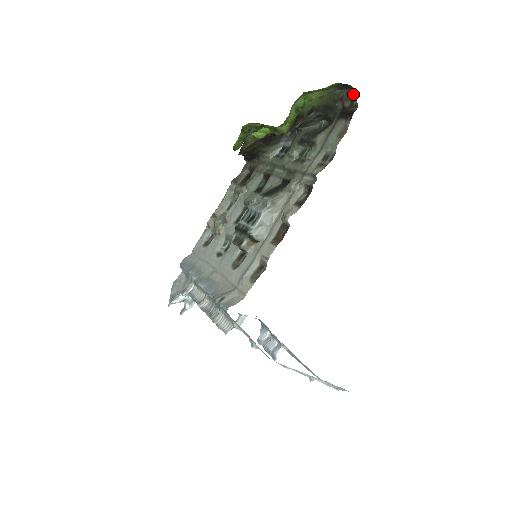
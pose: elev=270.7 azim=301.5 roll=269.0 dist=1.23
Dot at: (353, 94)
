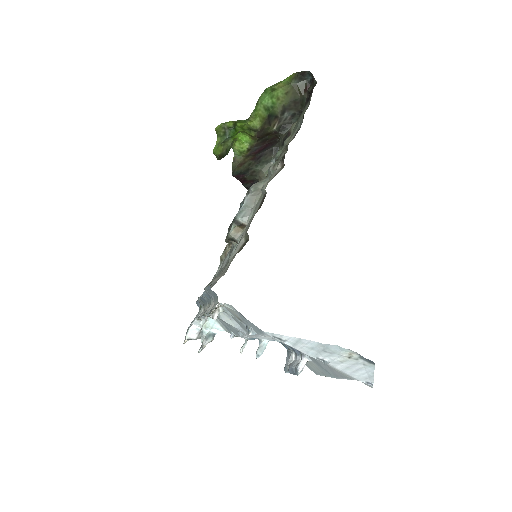
Dot at: (313, 79)
